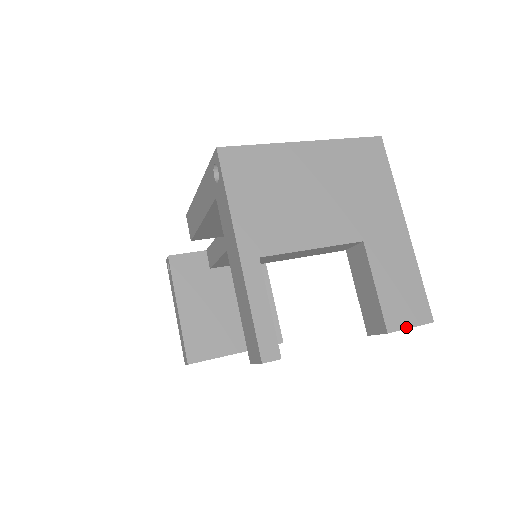
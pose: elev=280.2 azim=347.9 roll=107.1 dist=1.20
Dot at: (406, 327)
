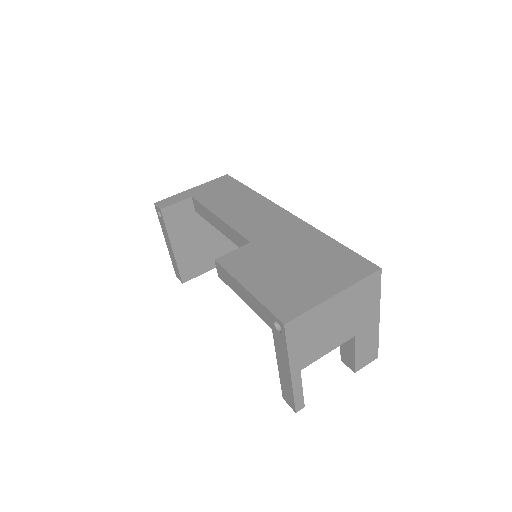
Dot at: (364, 366)
